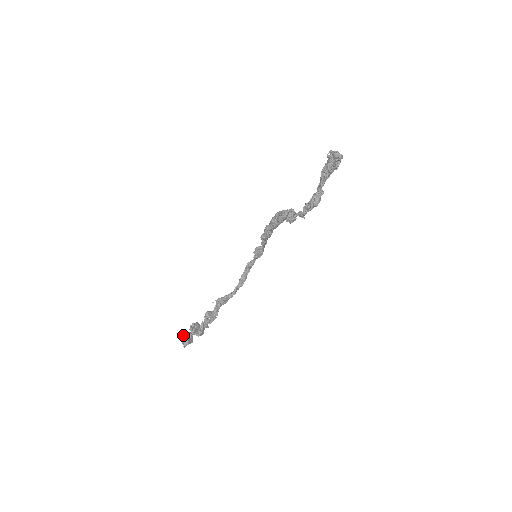
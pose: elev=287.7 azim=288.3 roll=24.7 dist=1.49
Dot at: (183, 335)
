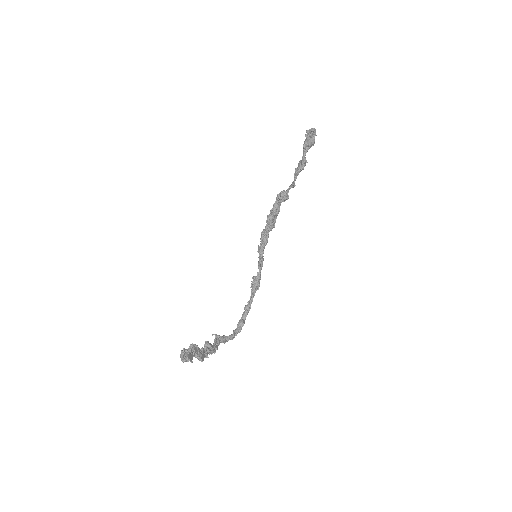
Dot at: (183, 348)
